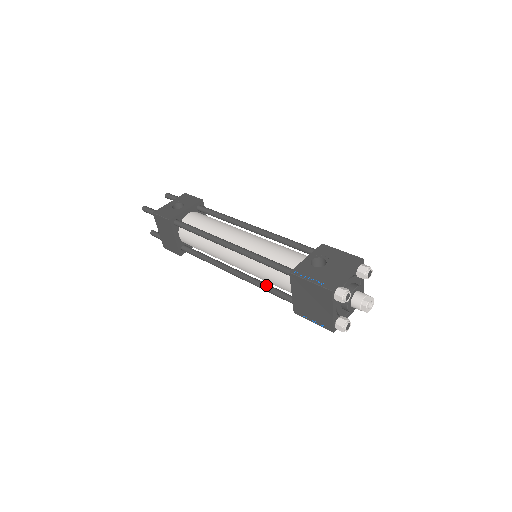
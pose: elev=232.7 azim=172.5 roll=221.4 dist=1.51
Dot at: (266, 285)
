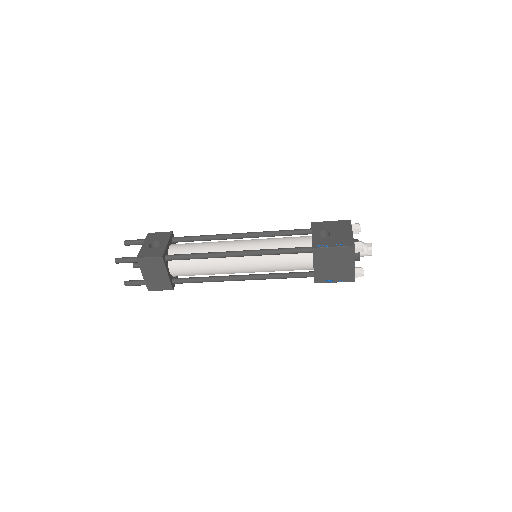
Dot at: (279, 274)
